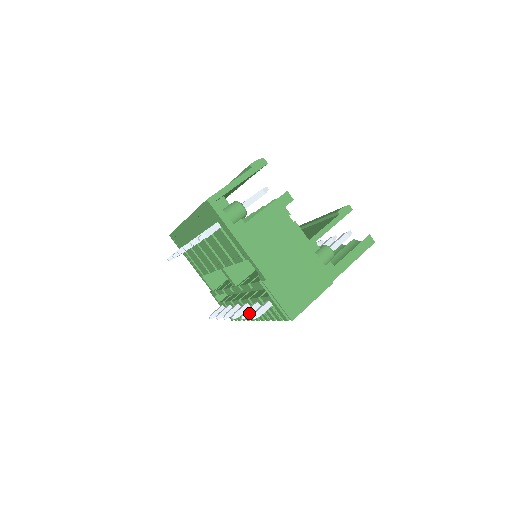
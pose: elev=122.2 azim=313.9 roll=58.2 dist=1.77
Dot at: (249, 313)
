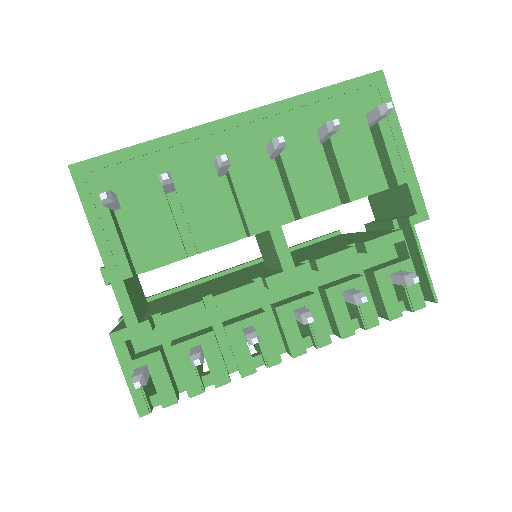
Dot at: occluded
